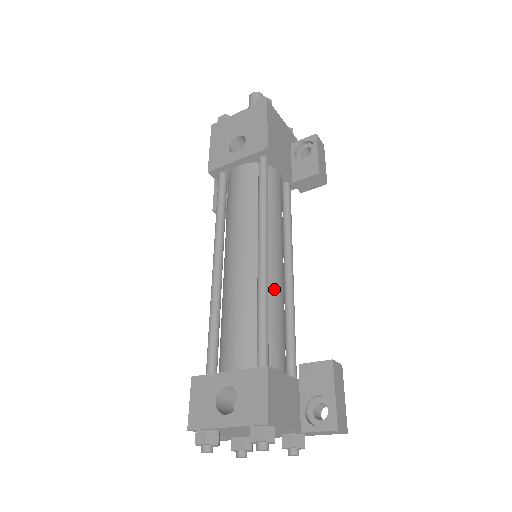
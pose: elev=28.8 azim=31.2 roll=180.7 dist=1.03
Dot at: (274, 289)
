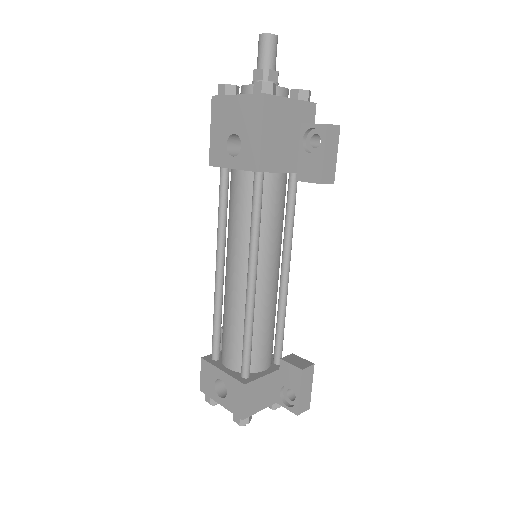
Dot at: (262, 307)
